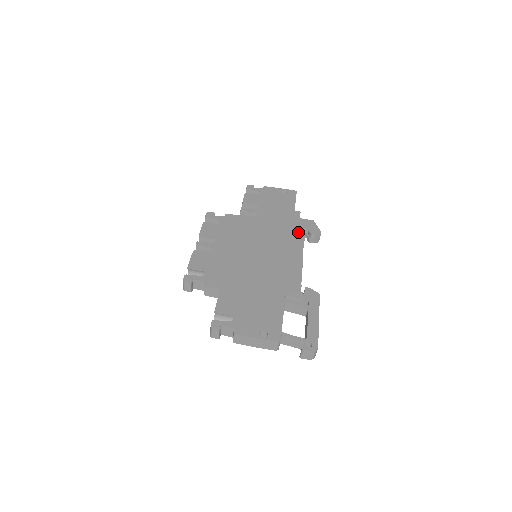
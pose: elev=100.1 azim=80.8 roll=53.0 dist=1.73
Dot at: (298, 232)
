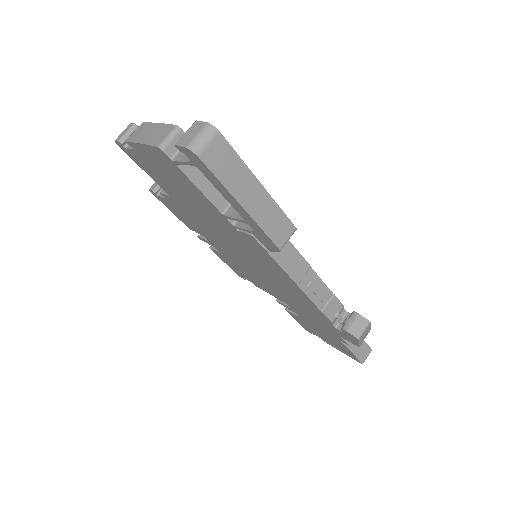
Dot at: occluded
